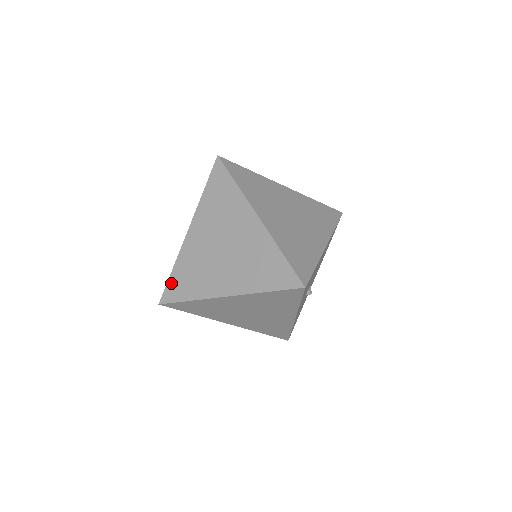
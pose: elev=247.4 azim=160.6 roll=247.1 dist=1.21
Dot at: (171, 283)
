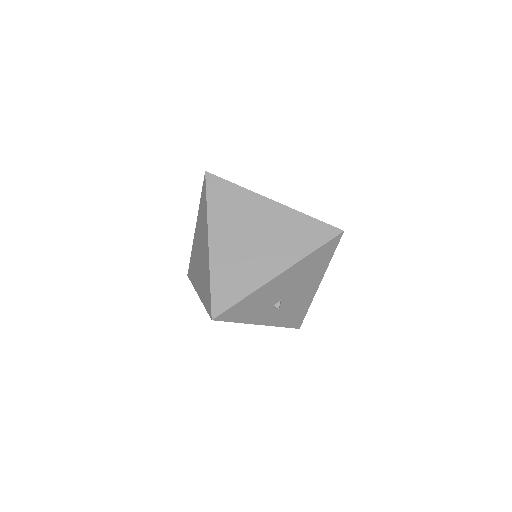
Dot at: (190, 264)
